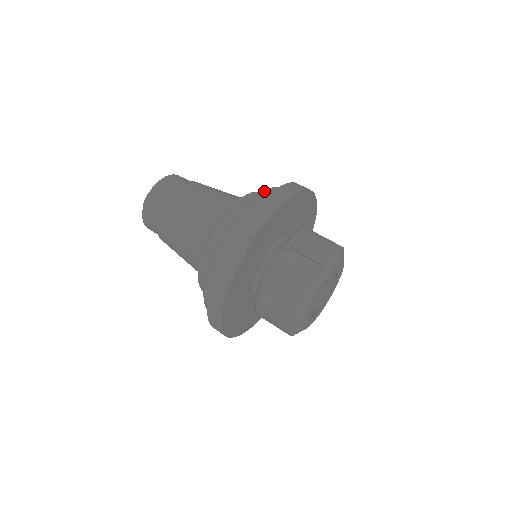
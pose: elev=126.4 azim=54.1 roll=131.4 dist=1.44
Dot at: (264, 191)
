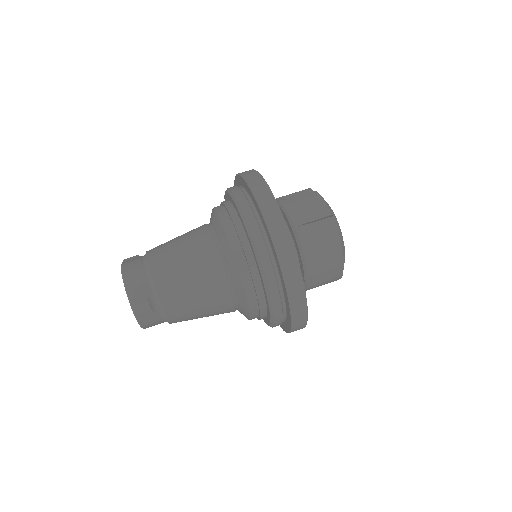
Dot at: (240, 206)
